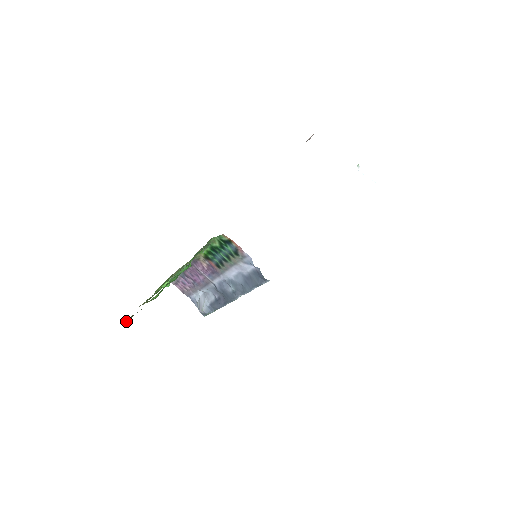
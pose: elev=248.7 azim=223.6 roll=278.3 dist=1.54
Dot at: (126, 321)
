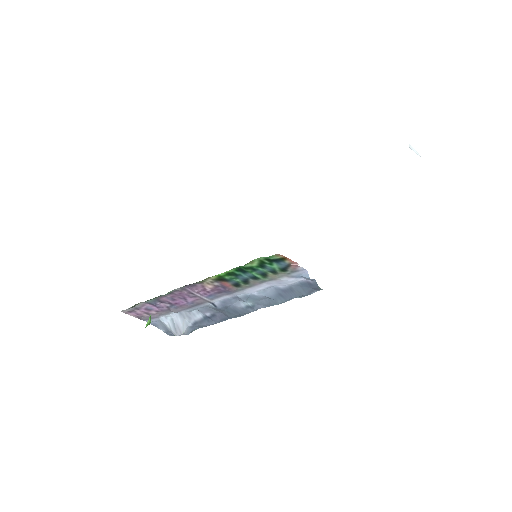
Dot at: occluded
